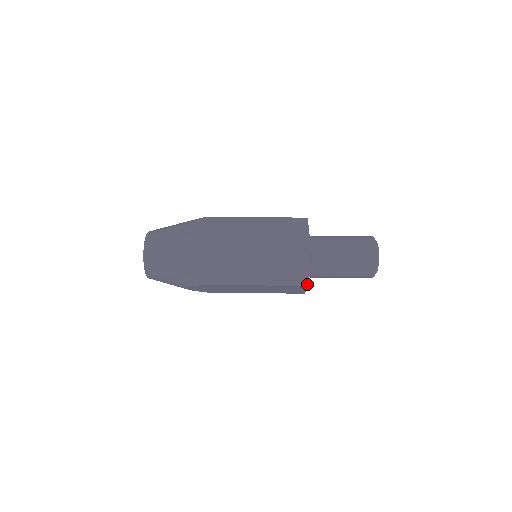
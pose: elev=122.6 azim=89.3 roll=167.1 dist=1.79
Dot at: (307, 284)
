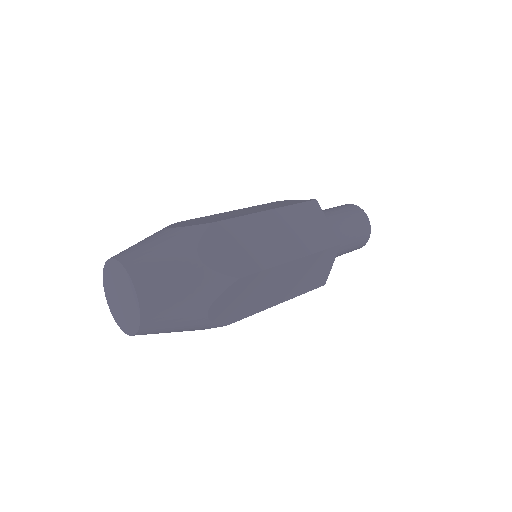
Dot at: (313, 200)
